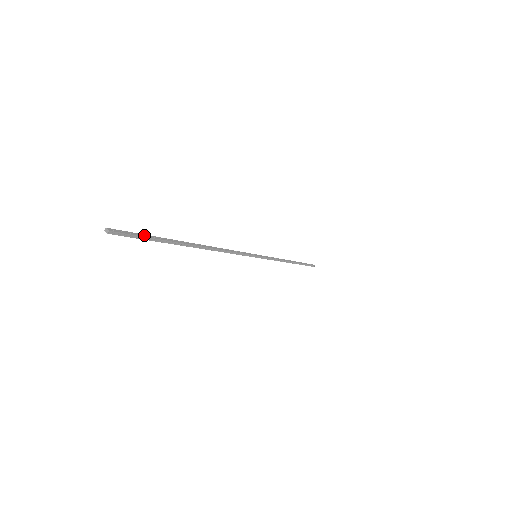
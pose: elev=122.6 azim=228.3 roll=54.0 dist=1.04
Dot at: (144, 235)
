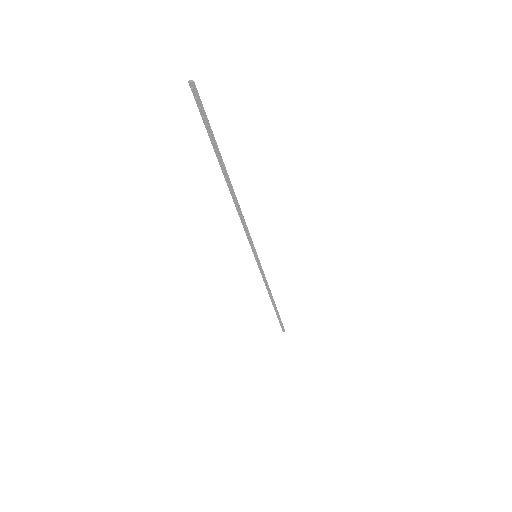
Dot at: (206, 121)
